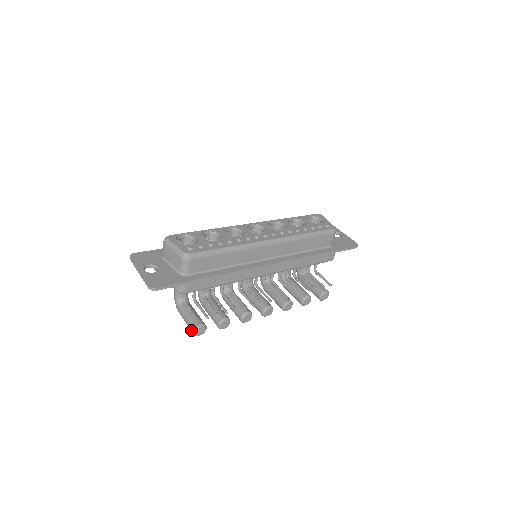
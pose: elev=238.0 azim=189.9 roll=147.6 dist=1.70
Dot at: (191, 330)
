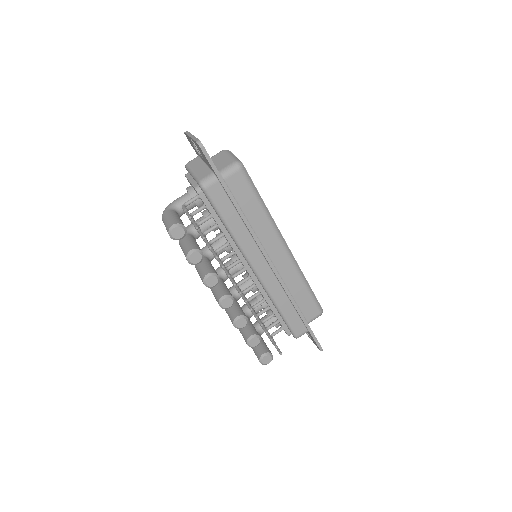
Dot at: (170, 224)
